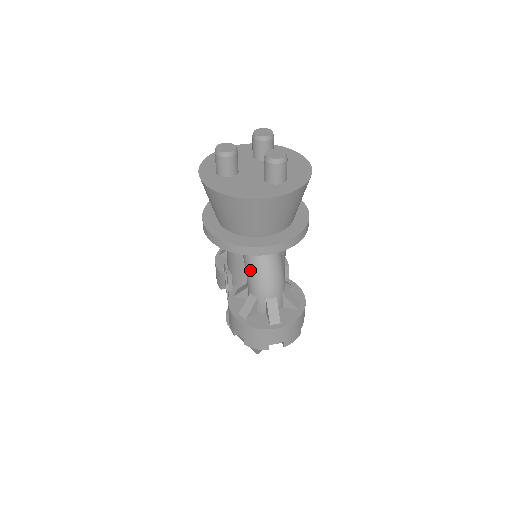
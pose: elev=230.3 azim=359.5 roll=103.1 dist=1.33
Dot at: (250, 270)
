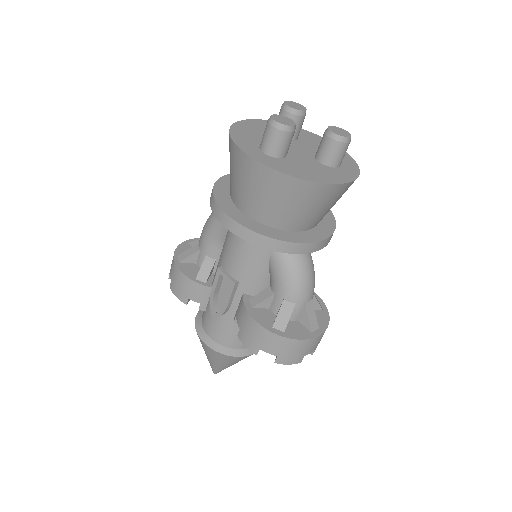
Dot at: (288, 272)
